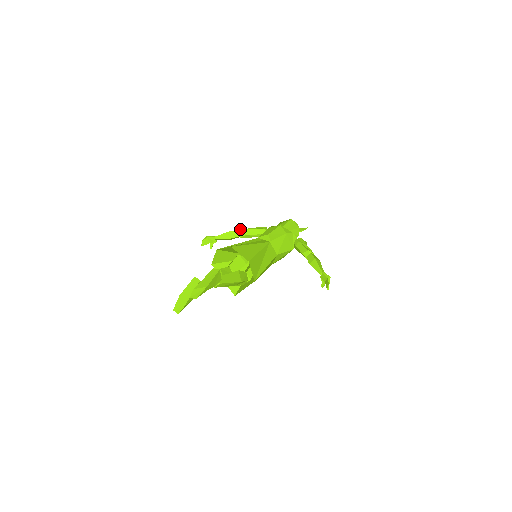
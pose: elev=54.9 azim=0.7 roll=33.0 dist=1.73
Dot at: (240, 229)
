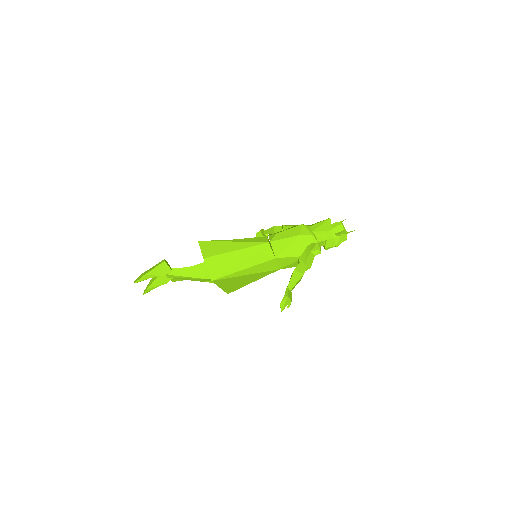
Dot at: (283, 225)
